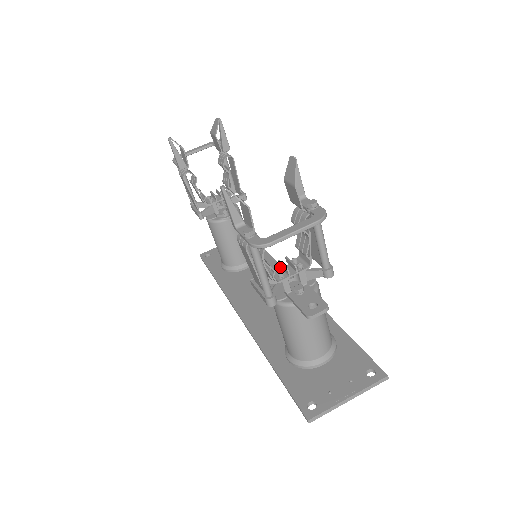
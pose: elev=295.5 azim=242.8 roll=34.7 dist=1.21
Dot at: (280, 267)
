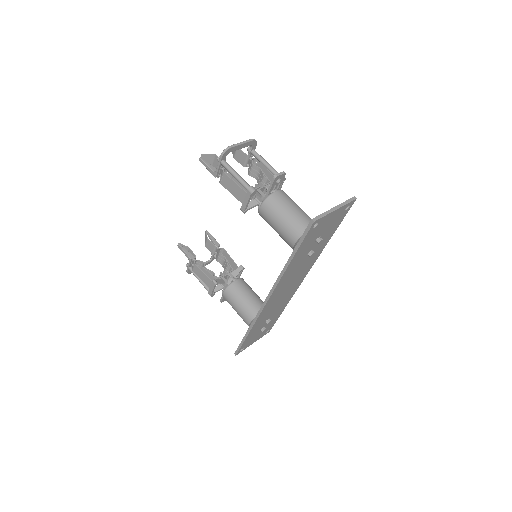
Dot at: occluded
